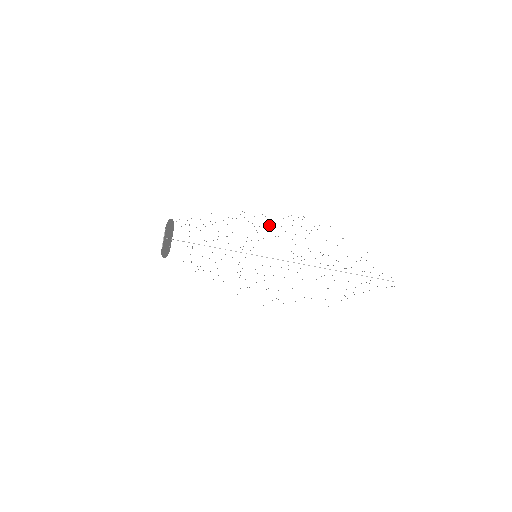
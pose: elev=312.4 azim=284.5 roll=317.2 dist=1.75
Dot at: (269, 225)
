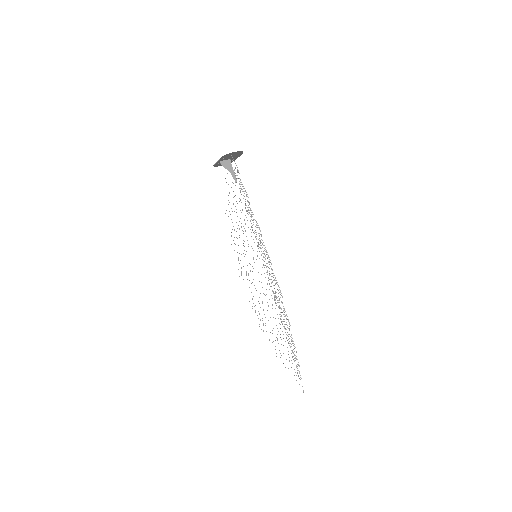
Dot at: (268, 262)
